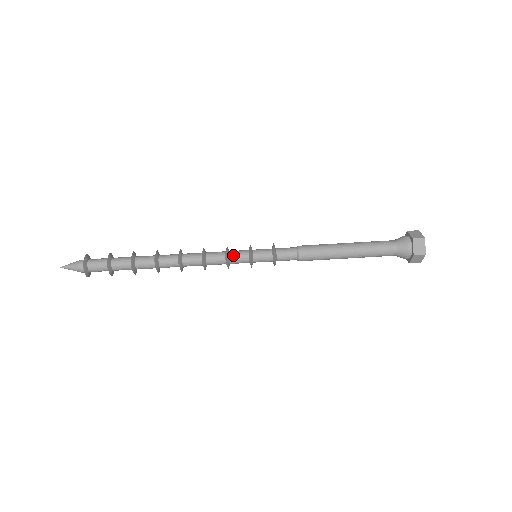
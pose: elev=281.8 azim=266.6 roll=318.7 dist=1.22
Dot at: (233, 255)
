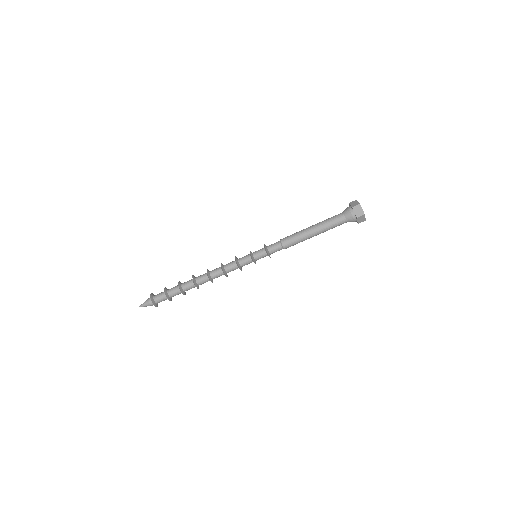
Dot at: (243, 265)
